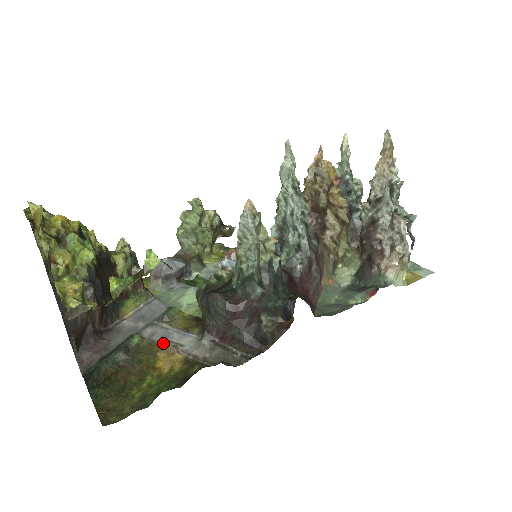
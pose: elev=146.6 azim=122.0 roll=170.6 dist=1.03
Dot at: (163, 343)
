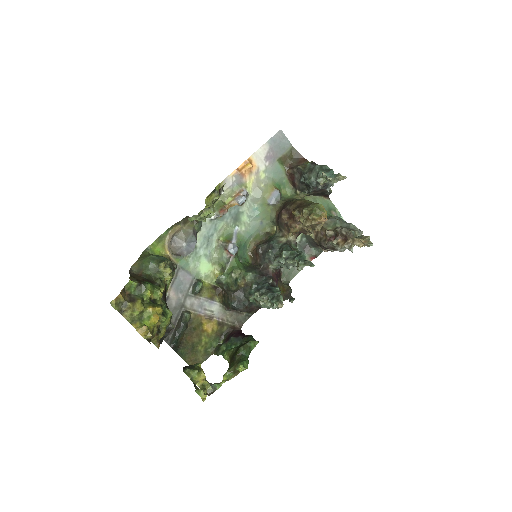
Dot at: (202, 312)
